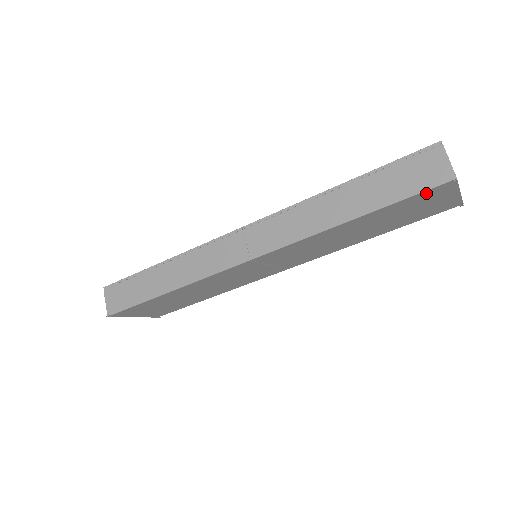
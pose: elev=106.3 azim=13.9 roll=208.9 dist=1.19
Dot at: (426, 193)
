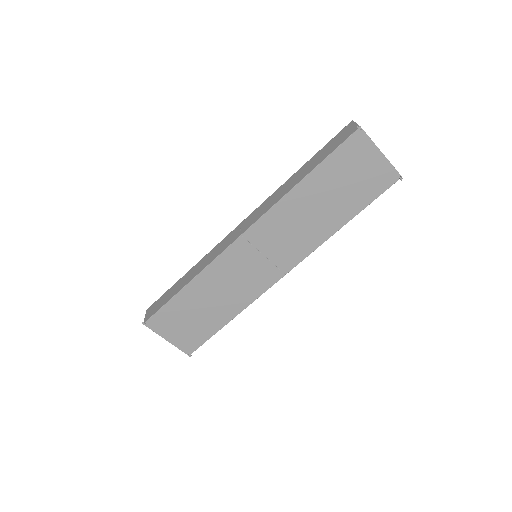
Dot at: (347, 146)
